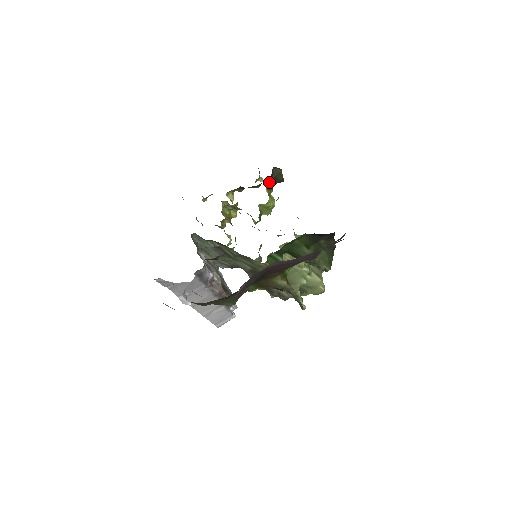
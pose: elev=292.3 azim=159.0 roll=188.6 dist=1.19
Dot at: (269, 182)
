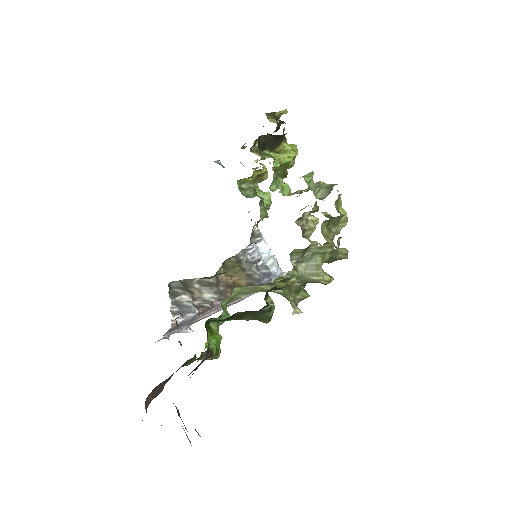
Dot at: (267, 146)
